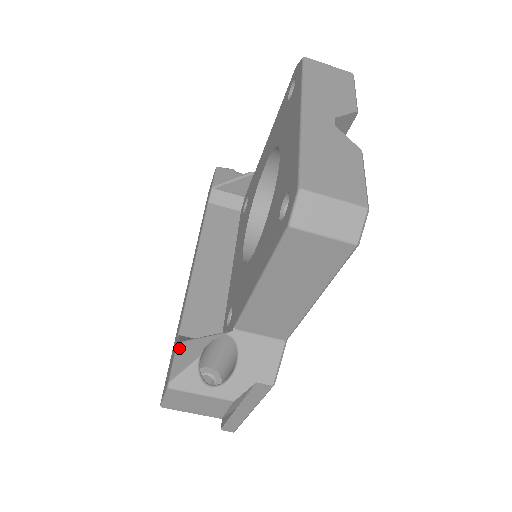
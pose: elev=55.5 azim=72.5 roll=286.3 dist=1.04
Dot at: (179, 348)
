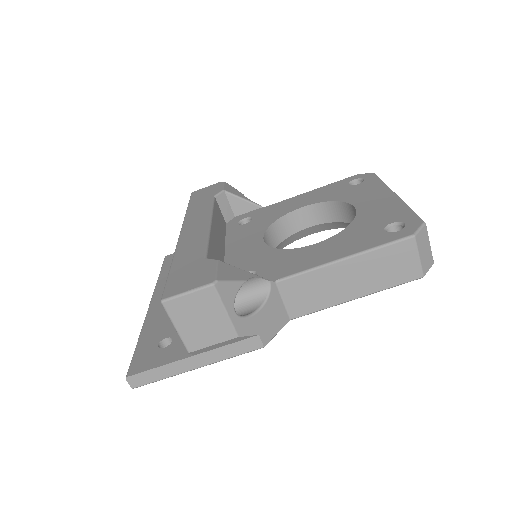
Dot at: (222, 264)
